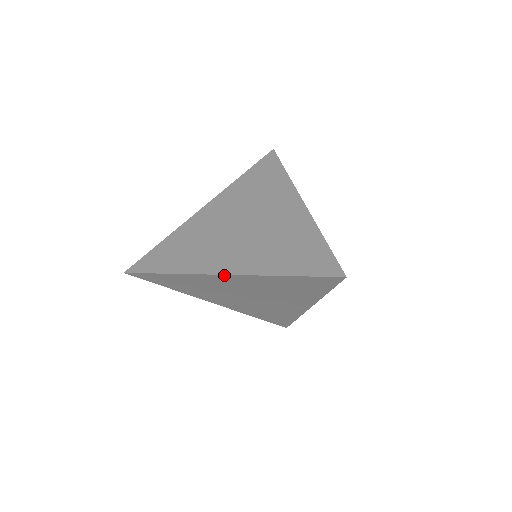
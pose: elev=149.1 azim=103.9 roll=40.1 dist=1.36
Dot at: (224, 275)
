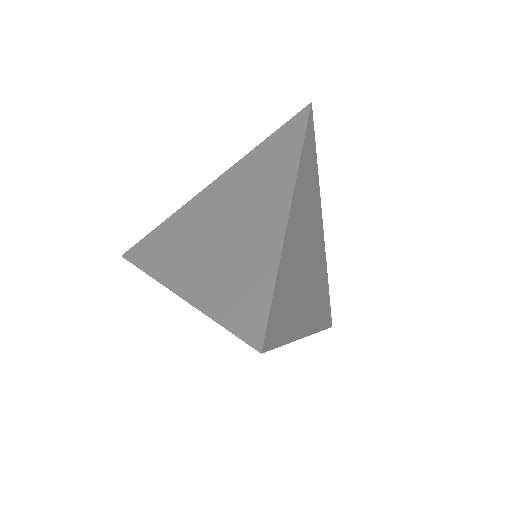
Dot at: (175, 292)
